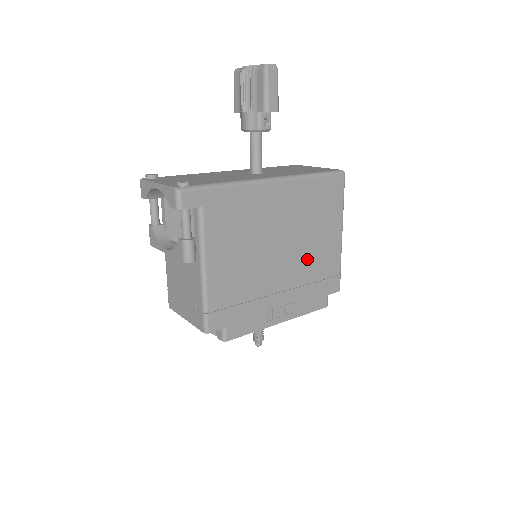
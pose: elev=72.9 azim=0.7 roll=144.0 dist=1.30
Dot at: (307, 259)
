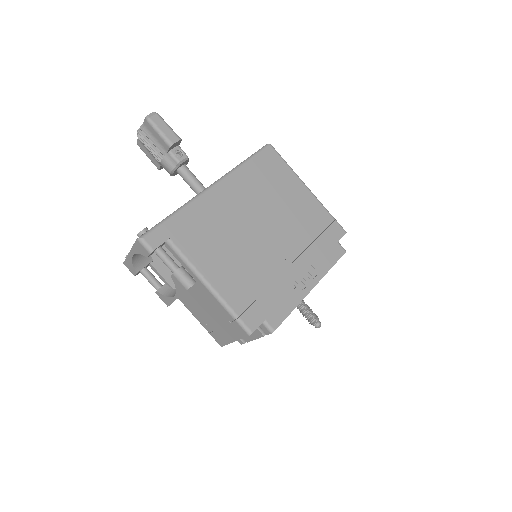
Dot at: (293, 225)
